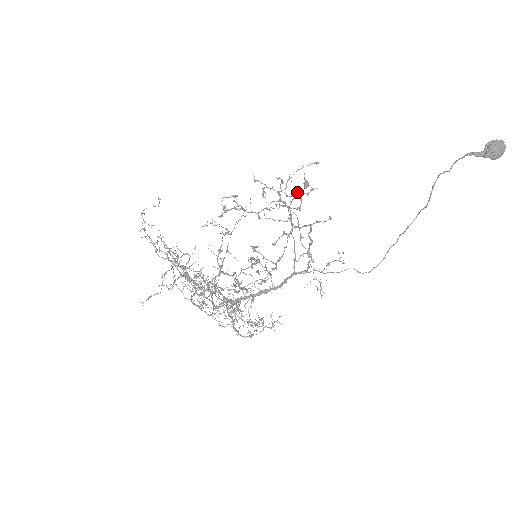
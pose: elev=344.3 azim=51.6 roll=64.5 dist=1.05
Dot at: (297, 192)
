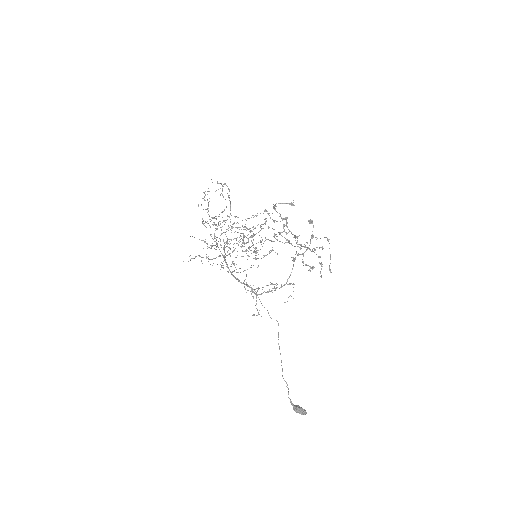
Dot at: occluded
